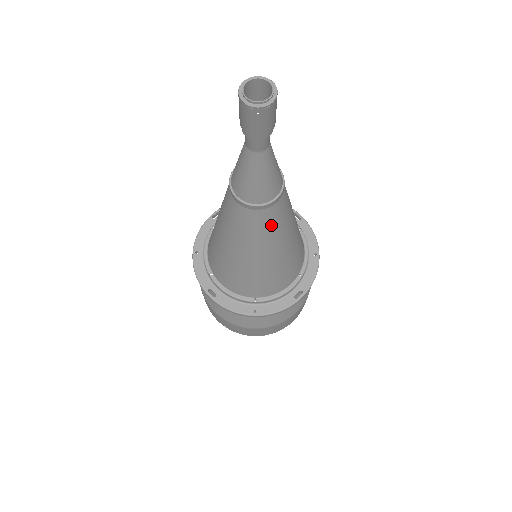
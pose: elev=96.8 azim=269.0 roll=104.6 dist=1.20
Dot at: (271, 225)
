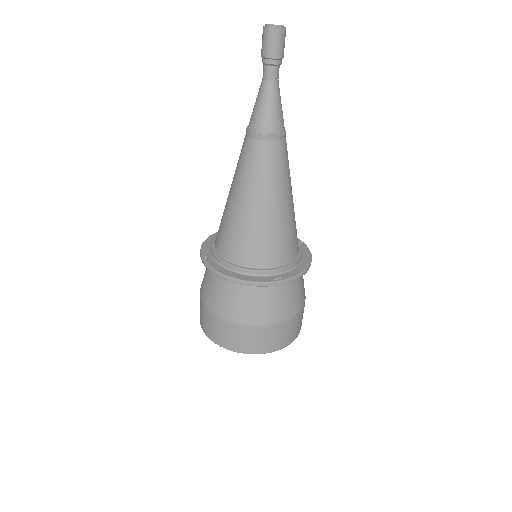
Dot at: (267, 164)
